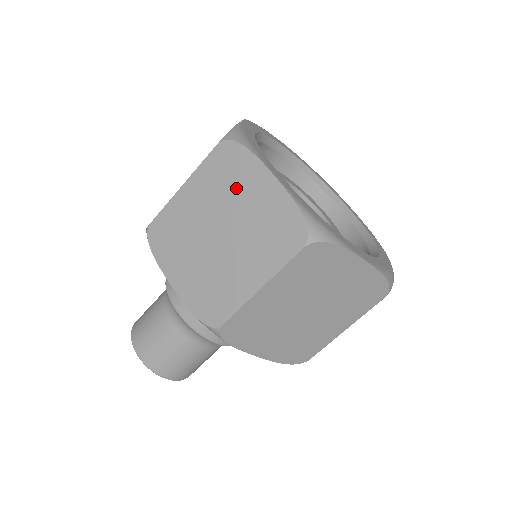
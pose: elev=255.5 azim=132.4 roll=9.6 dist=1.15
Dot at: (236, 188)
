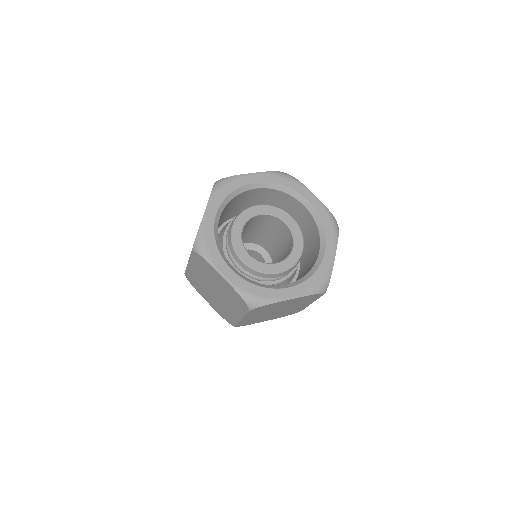
Dot at: (210, 275)
